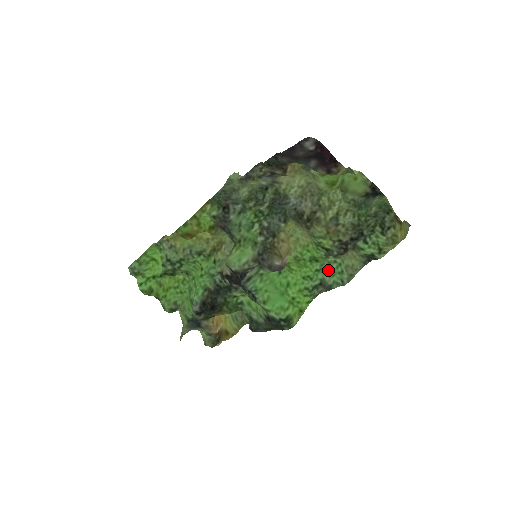
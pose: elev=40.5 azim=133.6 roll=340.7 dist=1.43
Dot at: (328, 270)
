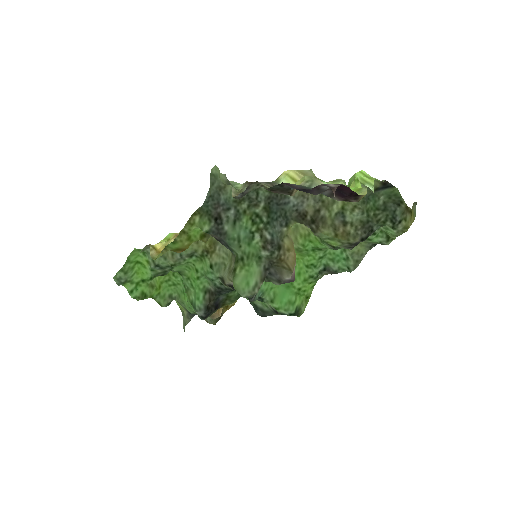
Dot at: (332, 255)
